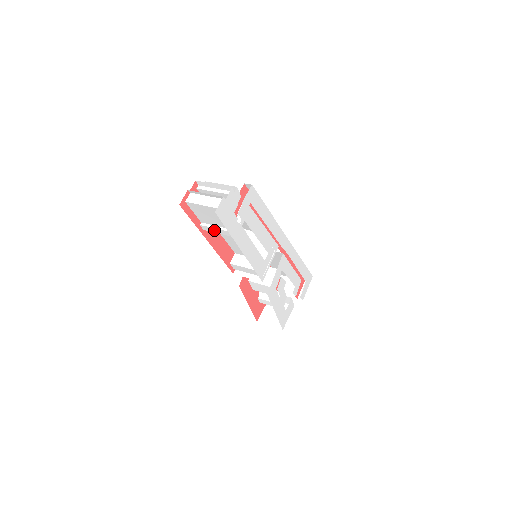
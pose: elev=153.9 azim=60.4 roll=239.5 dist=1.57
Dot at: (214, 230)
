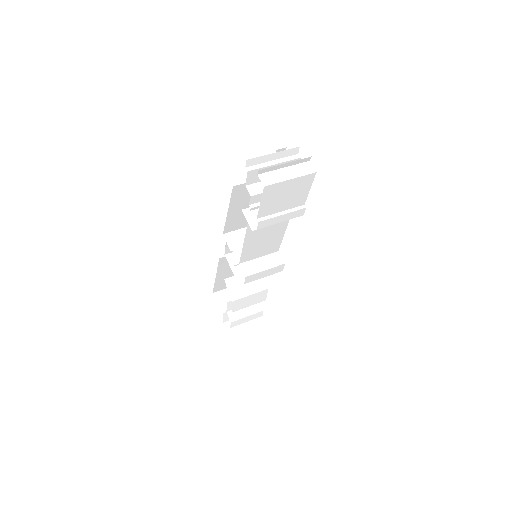
Dot at: (276, 220)
